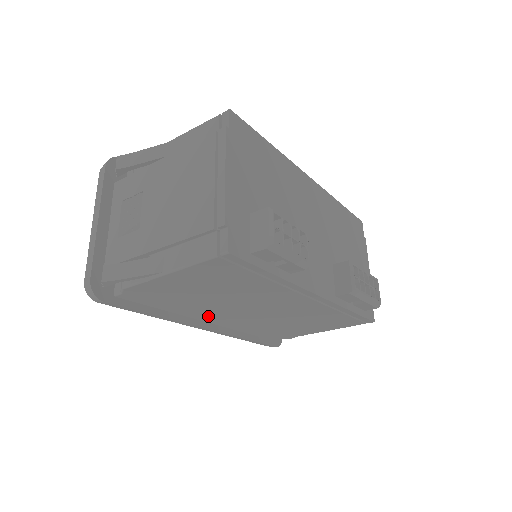
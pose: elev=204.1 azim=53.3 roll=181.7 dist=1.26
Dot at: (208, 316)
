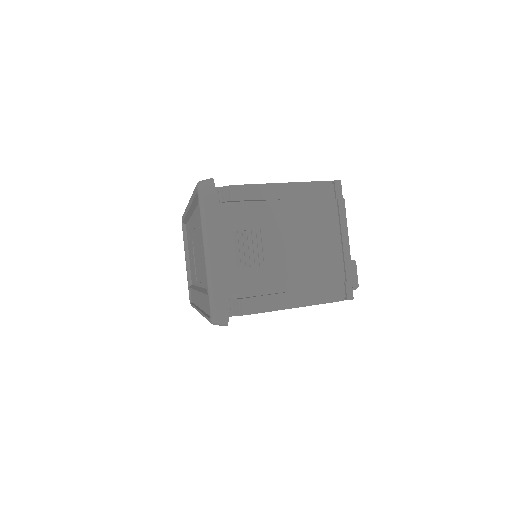
Dot at: occluded
